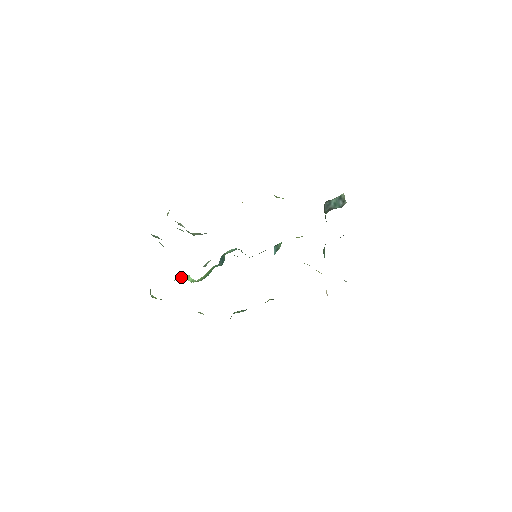
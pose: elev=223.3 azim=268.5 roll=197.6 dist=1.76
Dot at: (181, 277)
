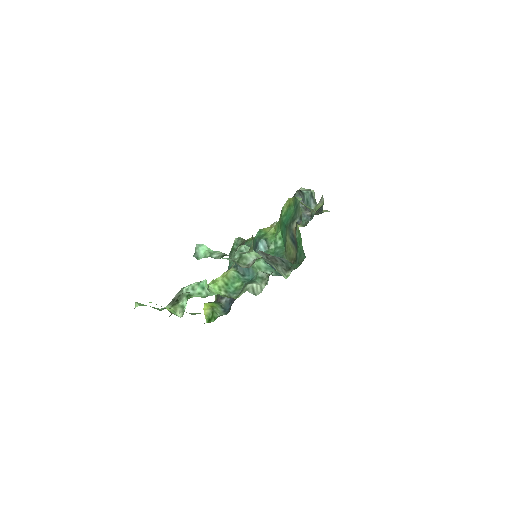
Dot at: (205, 287)
